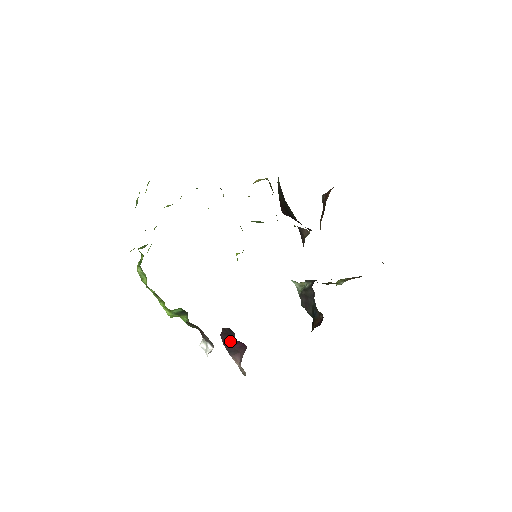
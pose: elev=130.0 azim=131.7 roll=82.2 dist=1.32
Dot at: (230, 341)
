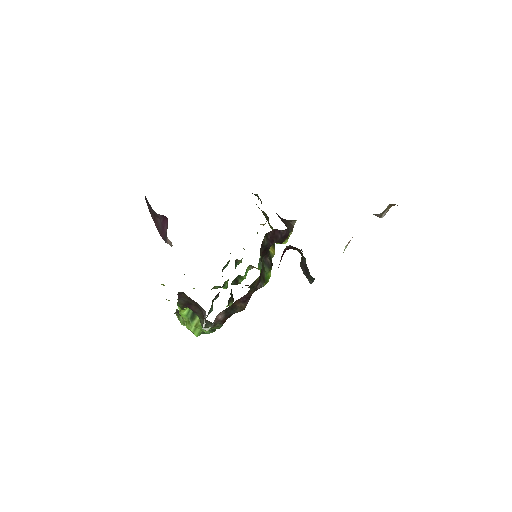
Dot at: (161, 227)
